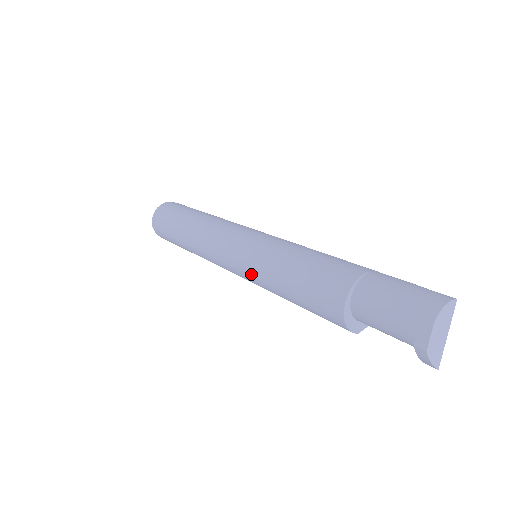
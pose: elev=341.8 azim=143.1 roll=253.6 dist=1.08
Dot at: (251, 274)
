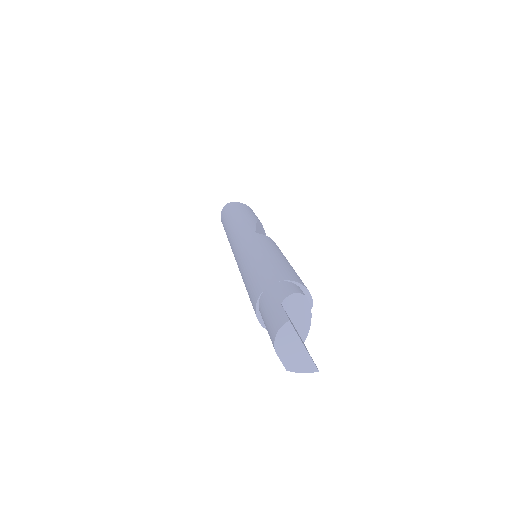
Dot at: occluded
